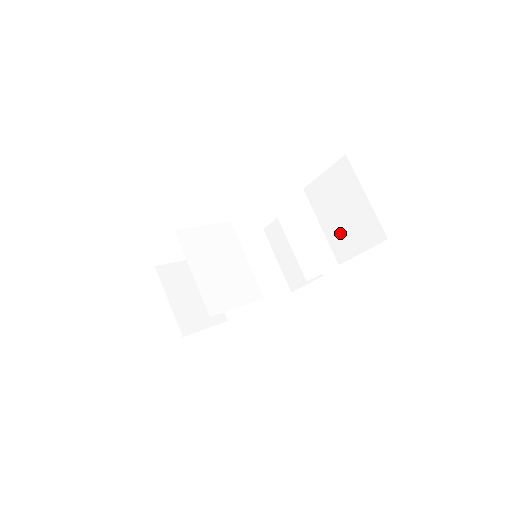
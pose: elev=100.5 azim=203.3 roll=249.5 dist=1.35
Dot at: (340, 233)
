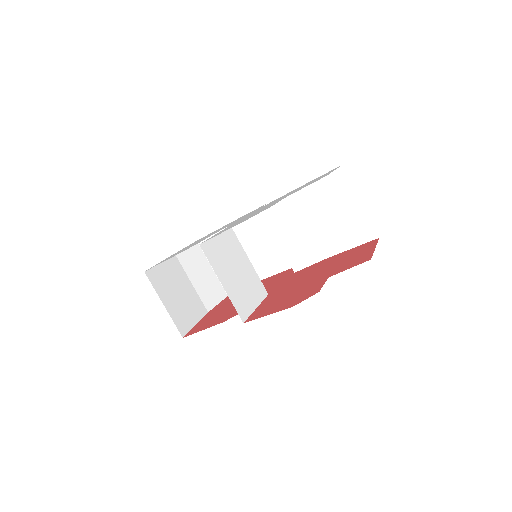
Dot at: (331, 231)
